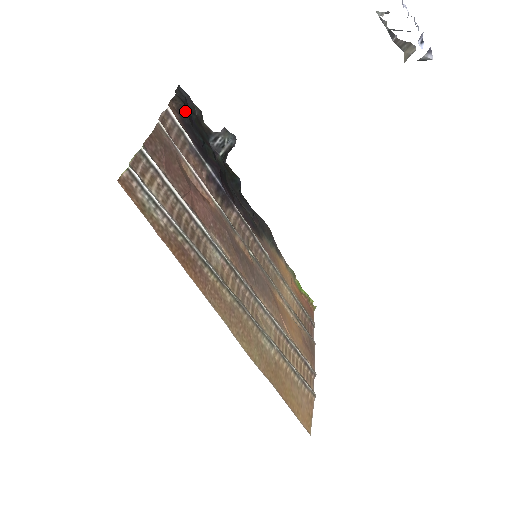
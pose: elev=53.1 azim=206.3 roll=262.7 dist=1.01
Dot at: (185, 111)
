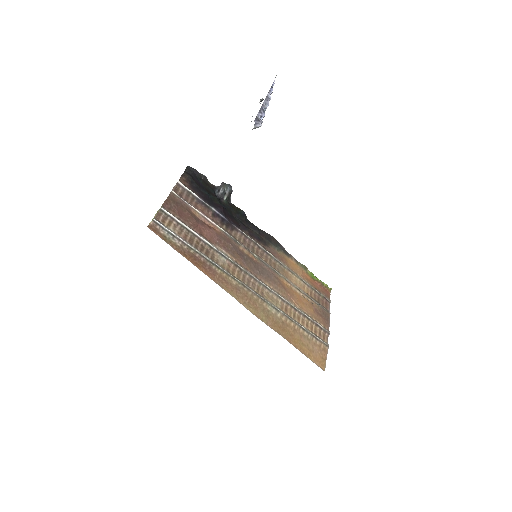
Dot at: (192, 180)
